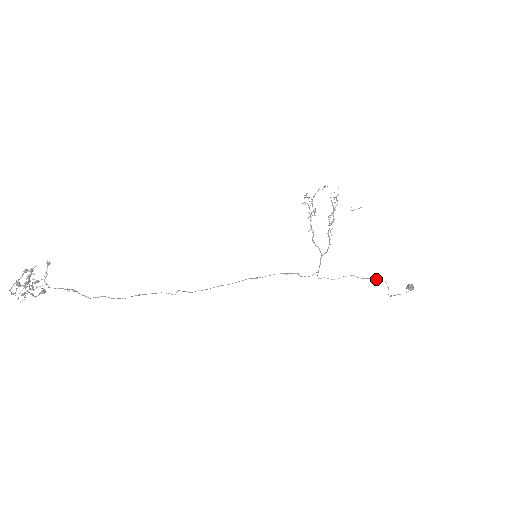
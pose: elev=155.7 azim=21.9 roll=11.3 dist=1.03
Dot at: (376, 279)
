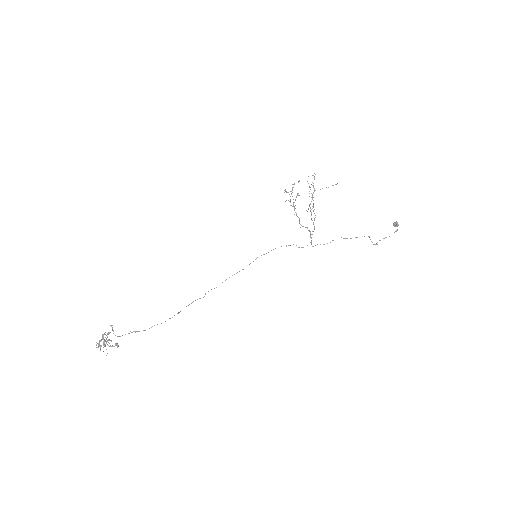
Dot at: occluded
